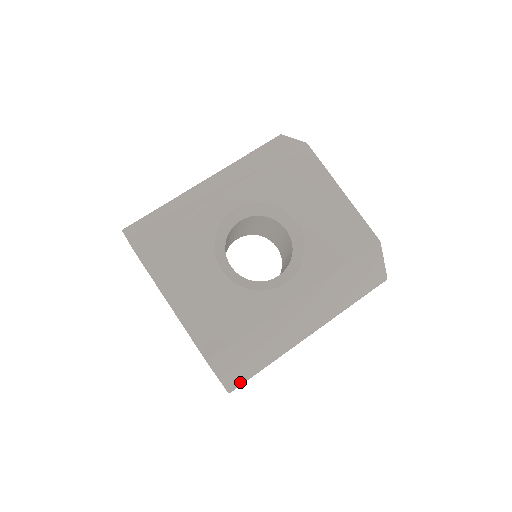
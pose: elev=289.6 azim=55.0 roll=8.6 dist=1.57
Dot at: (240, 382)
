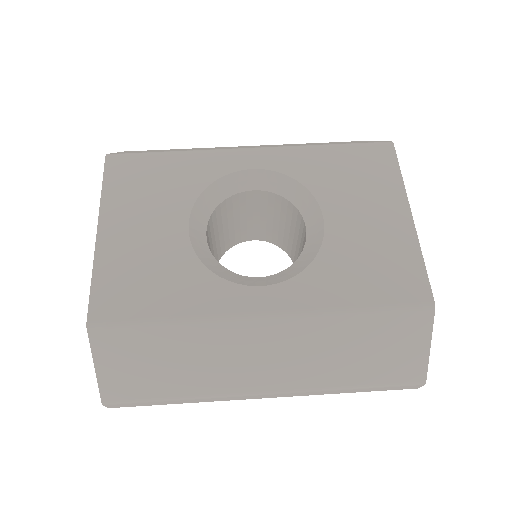
Dot at: (126, 397)
